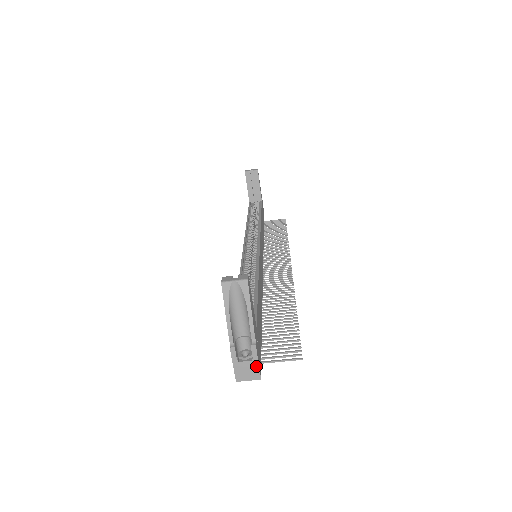
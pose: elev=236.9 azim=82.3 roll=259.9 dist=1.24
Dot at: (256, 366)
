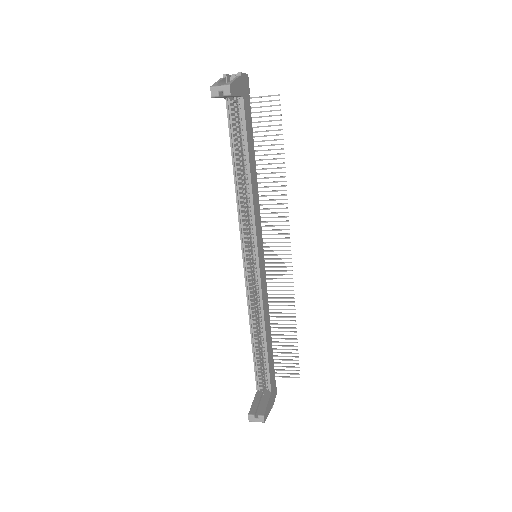
Dot at: (274, 399)
